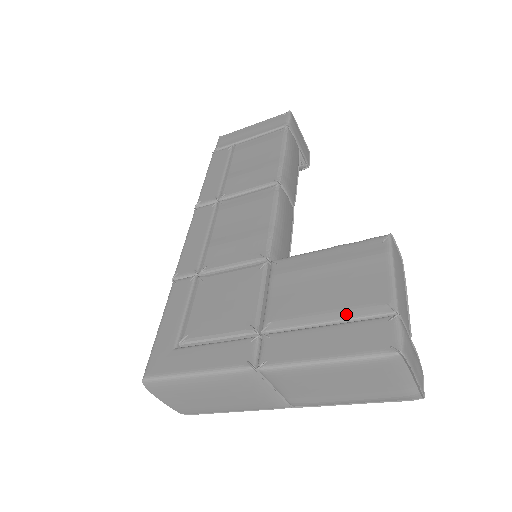
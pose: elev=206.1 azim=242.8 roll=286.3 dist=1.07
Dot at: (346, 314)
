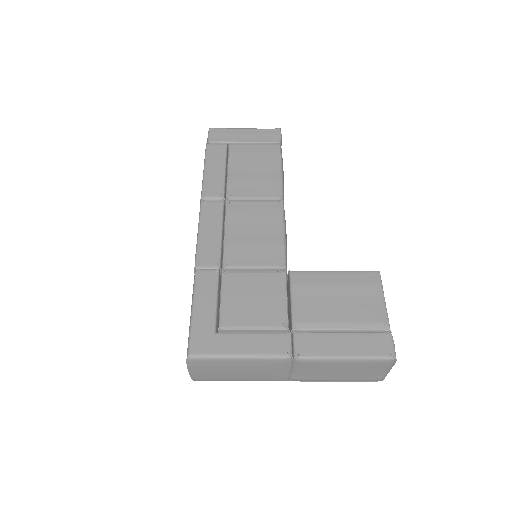
Dot at: (356, 326)
